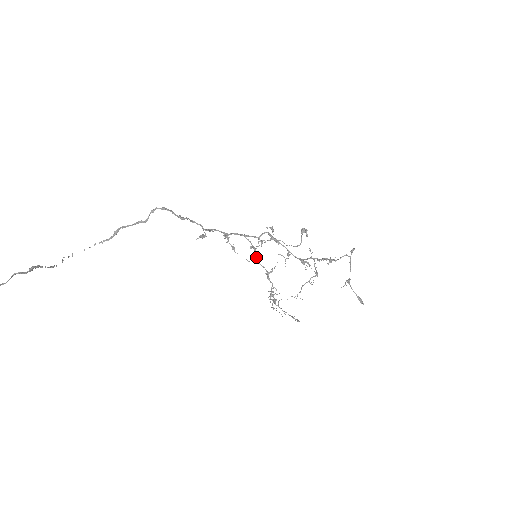
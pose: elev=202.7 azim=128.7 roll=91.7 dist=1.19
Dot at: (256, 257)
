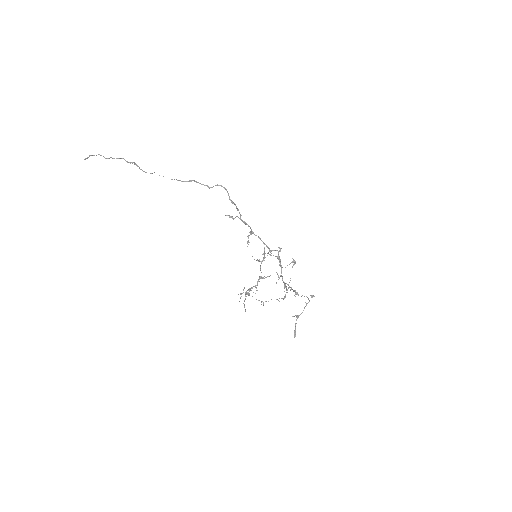
Dot at: occluded
